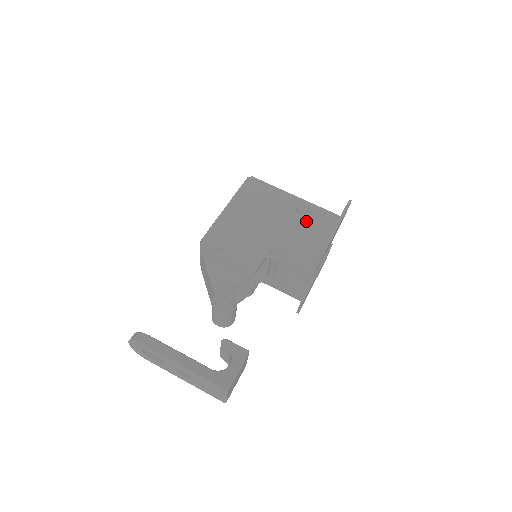
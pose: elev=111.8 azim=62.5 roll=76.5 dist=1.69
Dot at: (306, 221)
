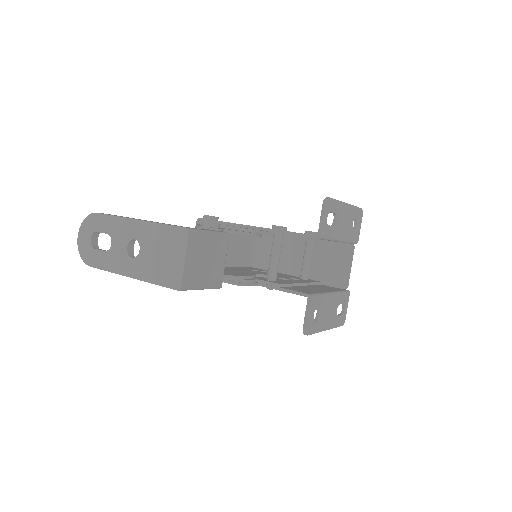
Dot at: occluded
